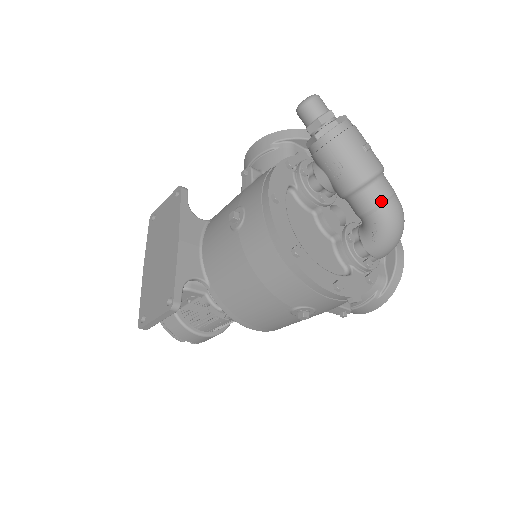
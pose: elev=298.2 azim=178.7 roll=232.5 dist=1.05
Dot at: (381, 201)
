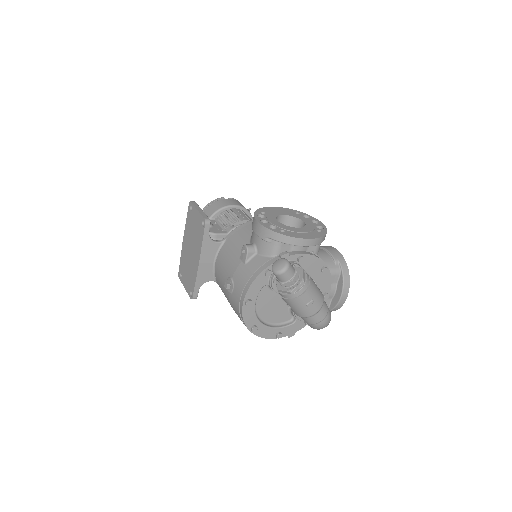
Dot at: (311, 323)
